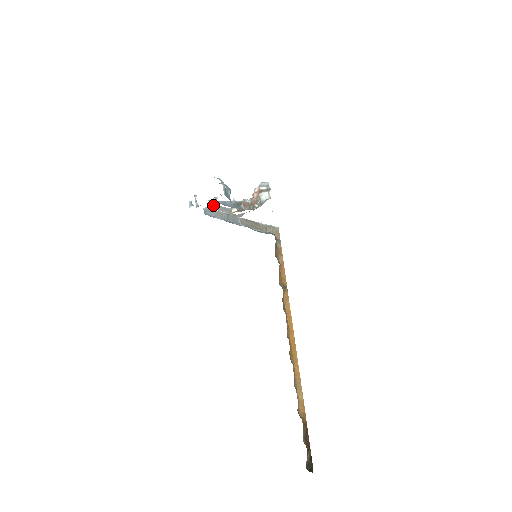
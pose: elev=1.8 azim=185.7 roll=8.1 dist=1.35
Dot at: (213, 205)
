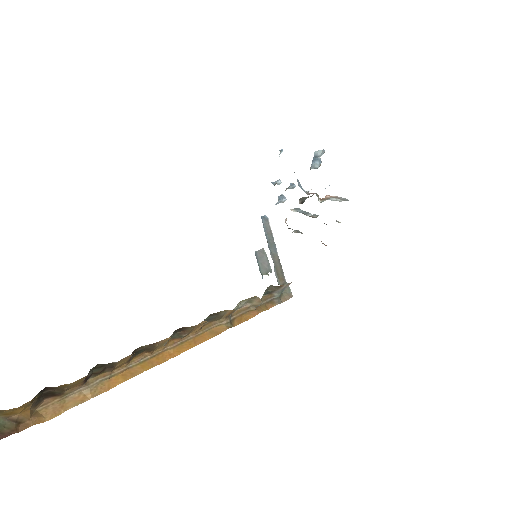
Dot at: (282, 198)
